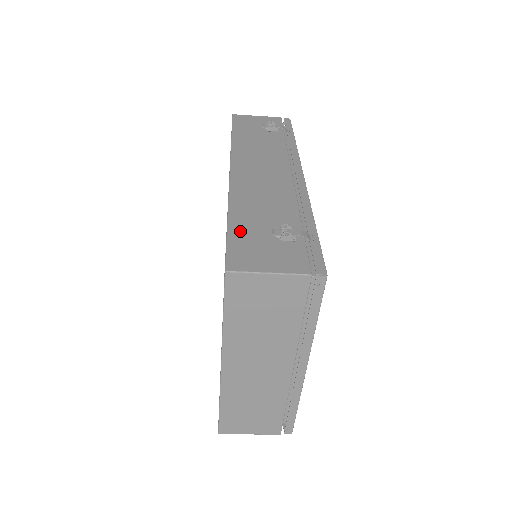
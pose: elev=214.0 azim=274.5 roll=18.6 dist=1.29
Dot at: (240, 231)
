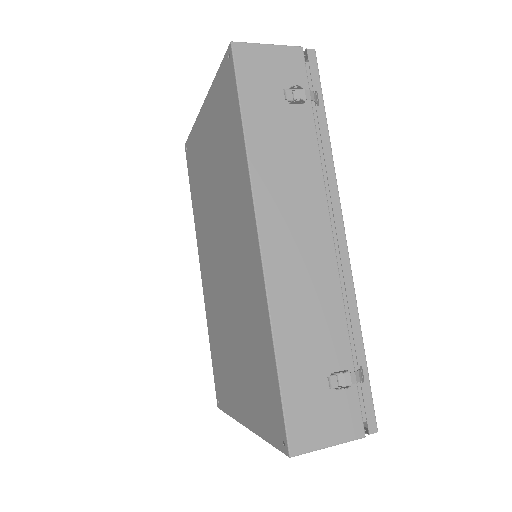
Dot at: (293, 381)
